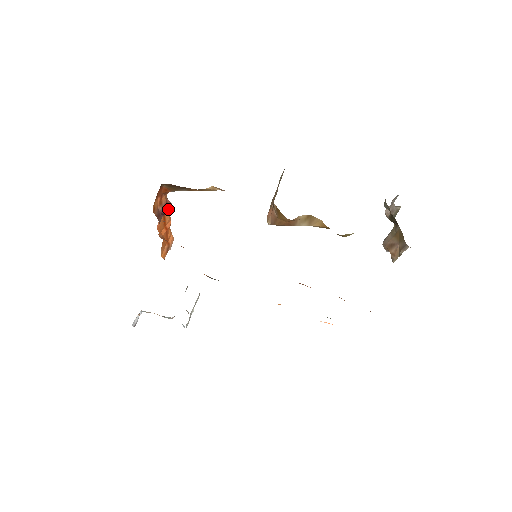
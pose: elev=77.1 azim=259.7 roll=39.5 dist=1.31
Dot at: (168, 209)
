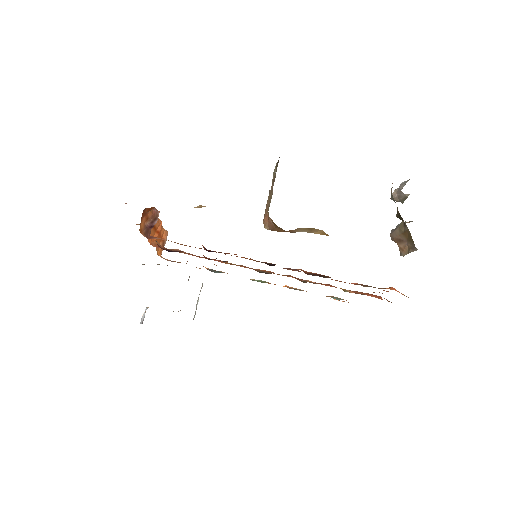
Dot at: (156, 220)
